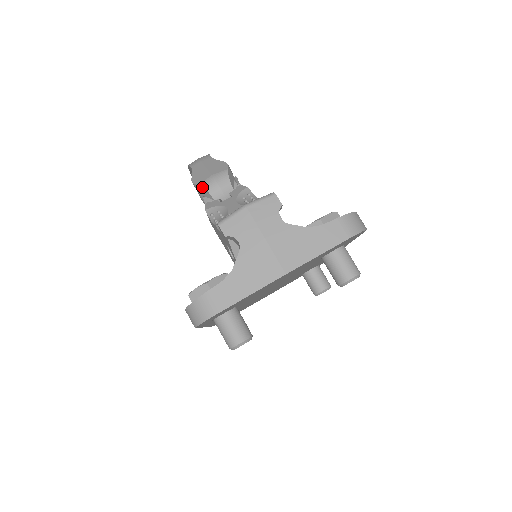
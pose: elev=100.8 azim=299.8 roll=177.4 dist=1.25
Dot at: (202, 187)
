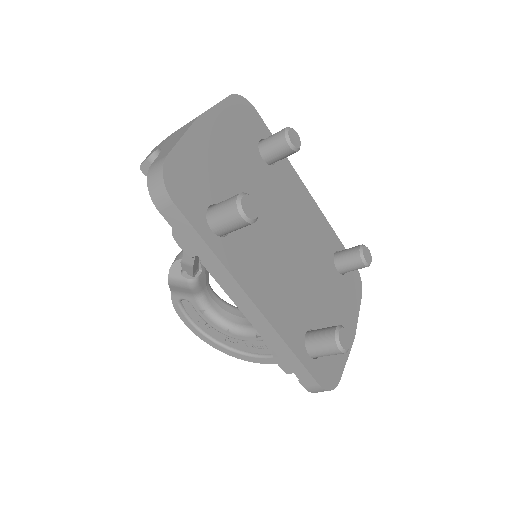
Dot at: (171, 266)
